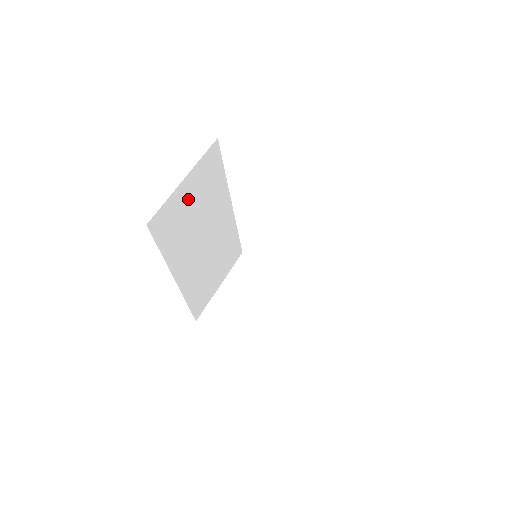
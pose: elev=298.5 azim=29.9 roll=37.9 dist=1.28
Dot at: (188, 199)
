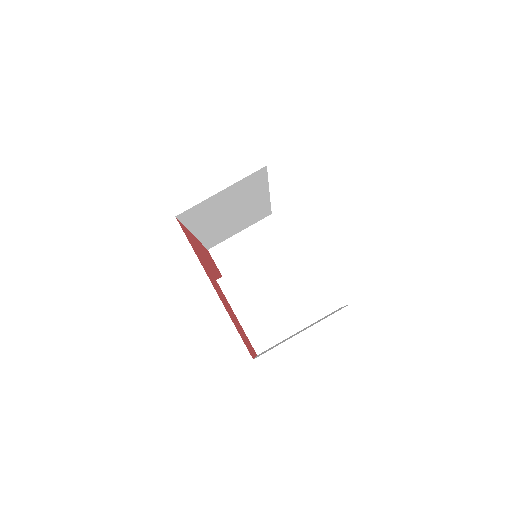
Dot at: (222, 199)
